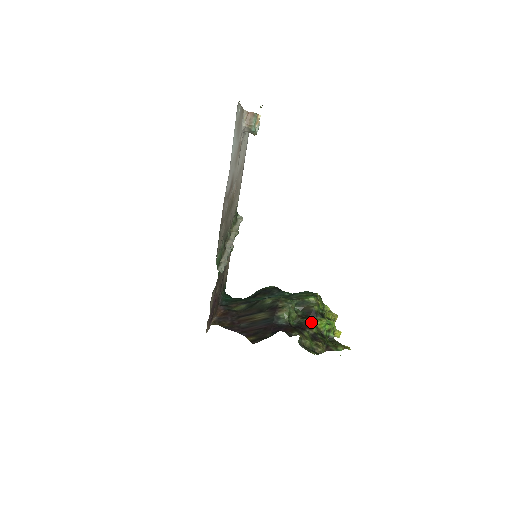
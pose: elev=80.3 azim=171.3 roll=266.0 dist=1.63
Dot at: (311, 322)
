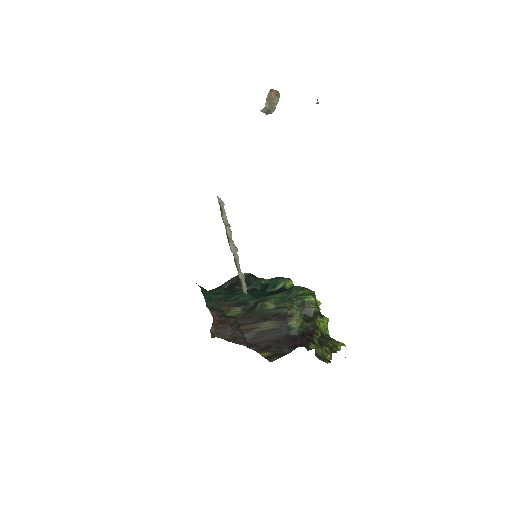
Dot at: (316, 326)
